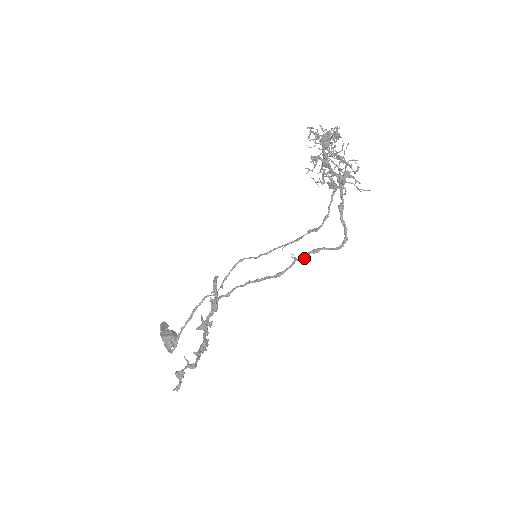
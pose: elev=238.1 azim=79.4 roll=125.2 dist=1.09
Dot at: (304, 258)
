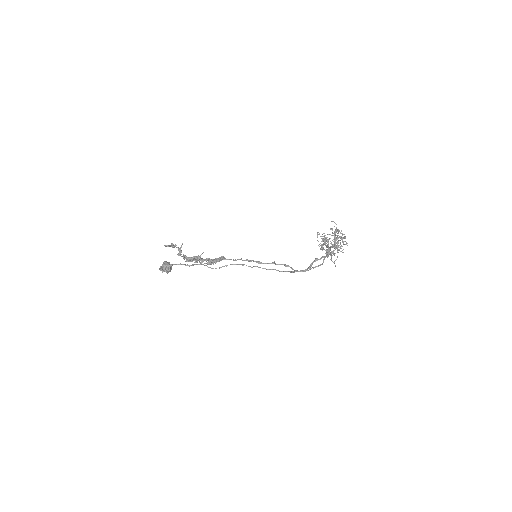
Dot at: (278, 264)
